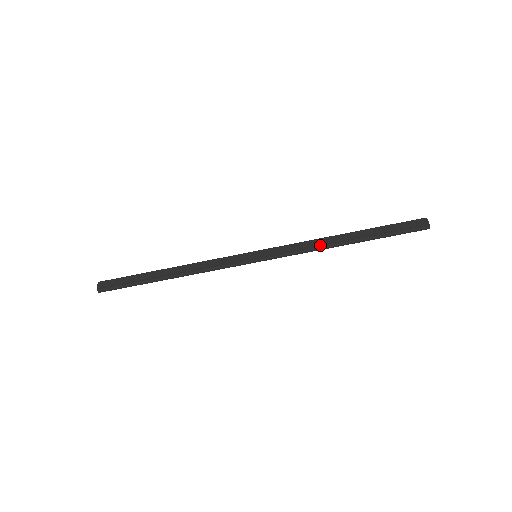
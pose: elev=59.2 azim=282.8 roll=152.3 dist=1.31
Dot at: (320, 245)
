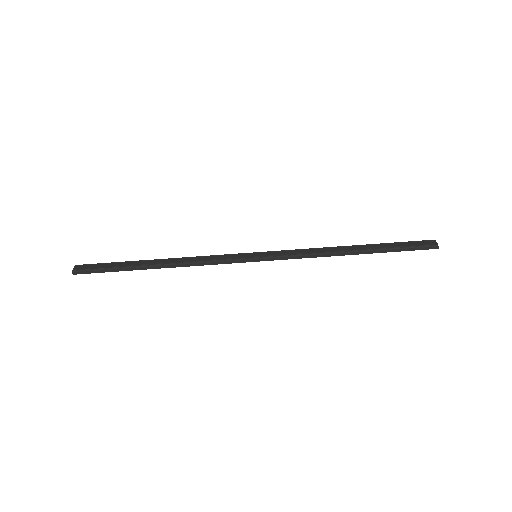
Dot at: (325, 252)
